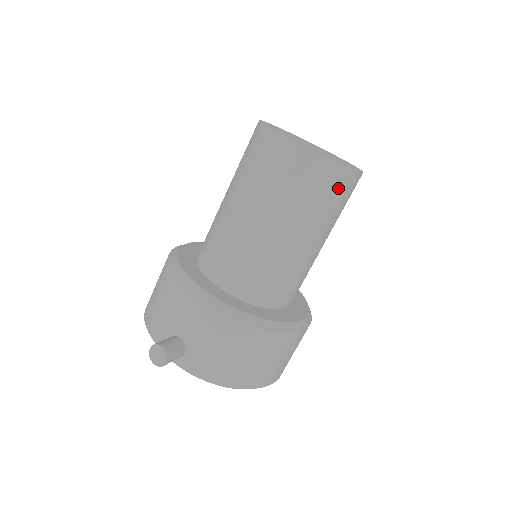
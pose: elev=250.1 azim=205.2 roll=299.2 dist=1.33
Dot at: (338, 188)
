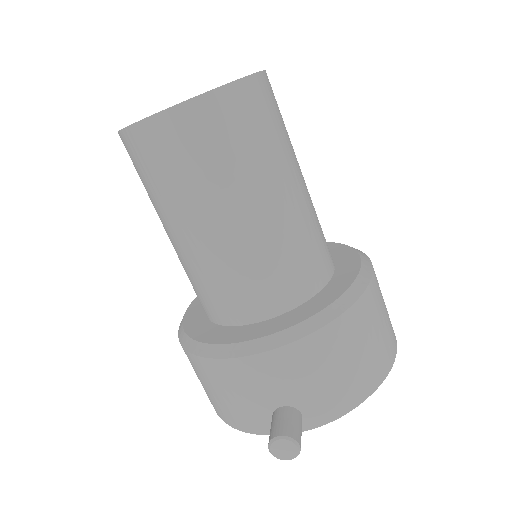
Dot at: (263, 107)
